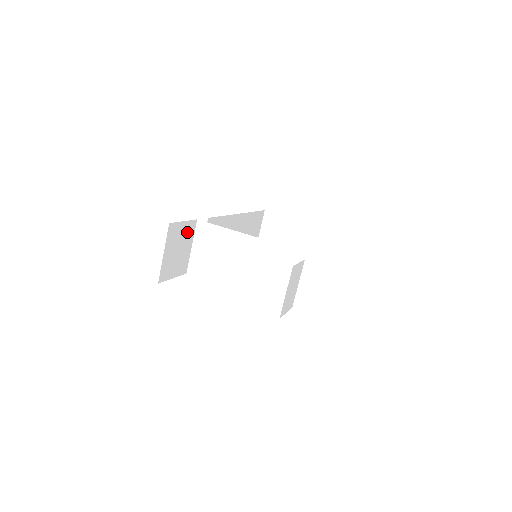
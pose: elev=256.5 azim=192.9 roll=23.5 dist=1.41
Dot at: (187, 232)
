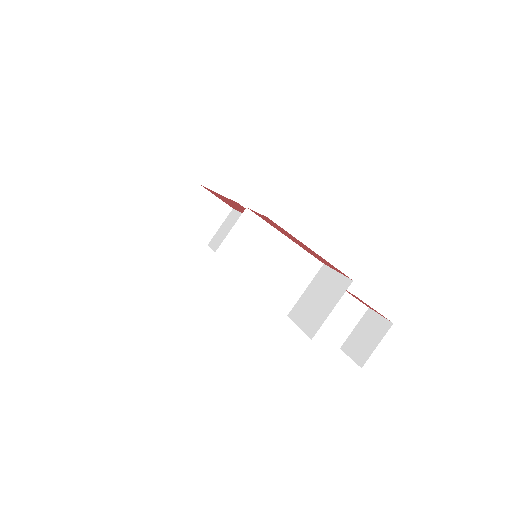
Dot at: occluded
